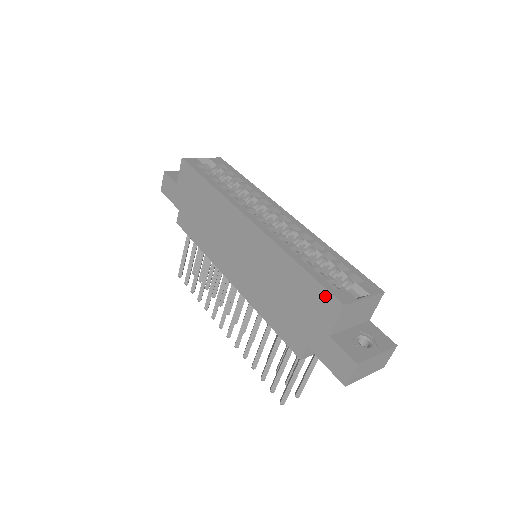
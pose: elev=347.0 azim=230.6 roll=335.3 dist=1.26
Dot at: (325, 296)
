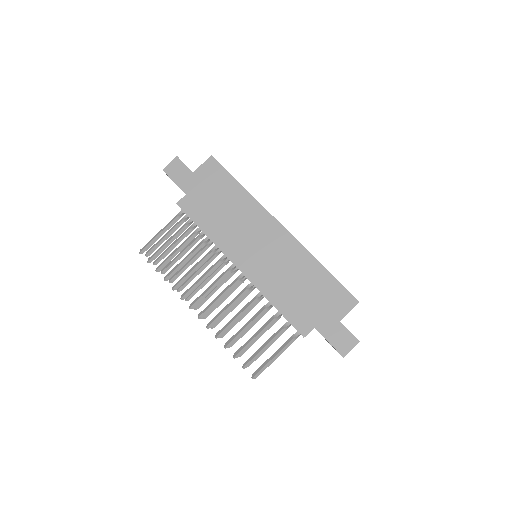
Dot at: (345, 294)
